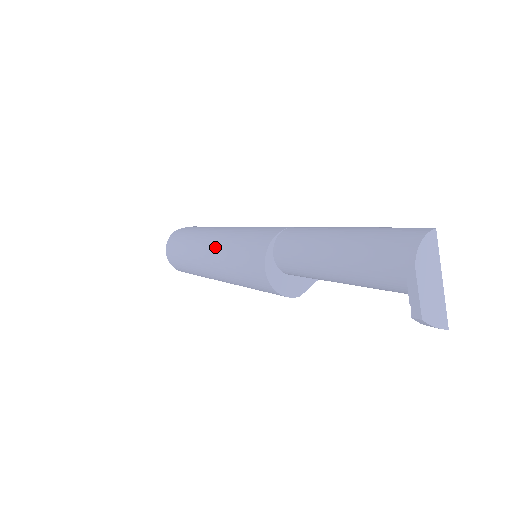
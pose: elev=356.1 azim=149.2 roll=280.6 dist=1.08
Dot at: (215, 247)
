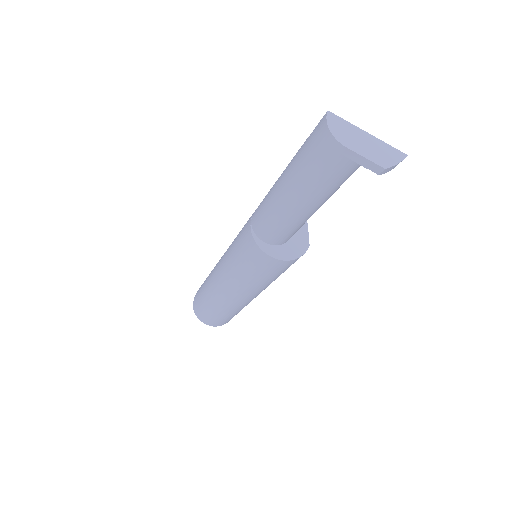
Dot at: (226, 282)
